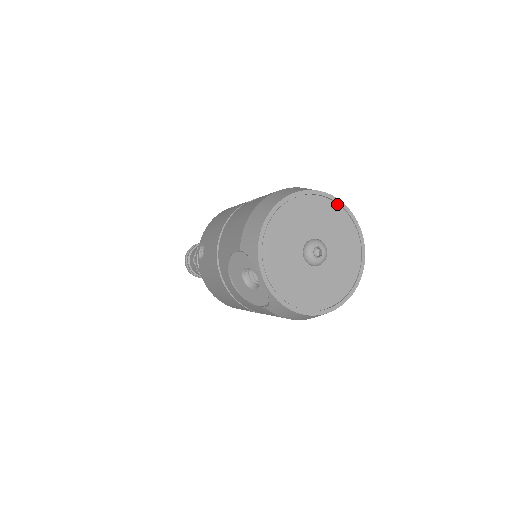
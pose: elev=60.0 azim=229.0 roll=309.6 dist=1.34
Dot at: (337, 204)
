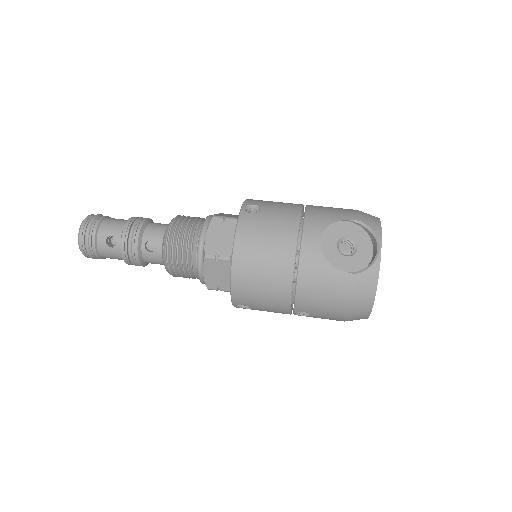
Dot at: occluded
